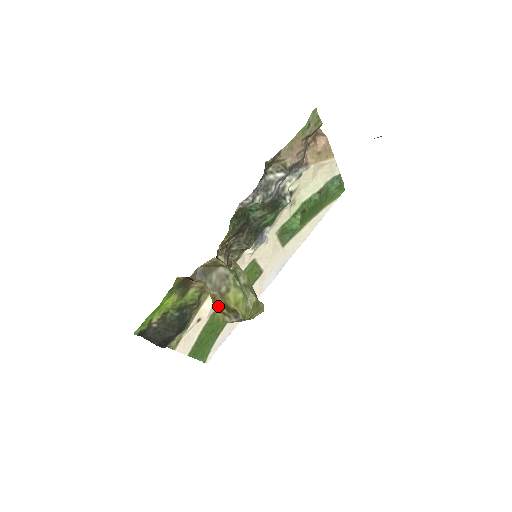
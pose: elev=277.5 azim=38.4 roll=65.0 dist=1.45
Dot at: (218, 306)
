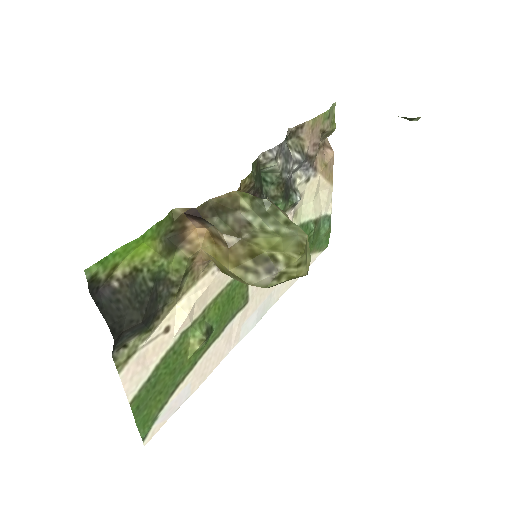
Dot at: (236, 259)
